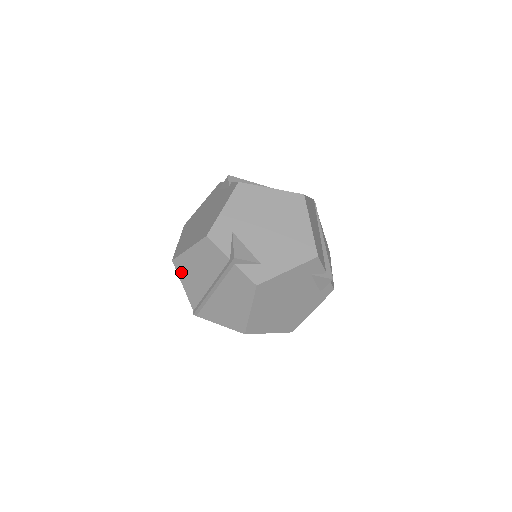
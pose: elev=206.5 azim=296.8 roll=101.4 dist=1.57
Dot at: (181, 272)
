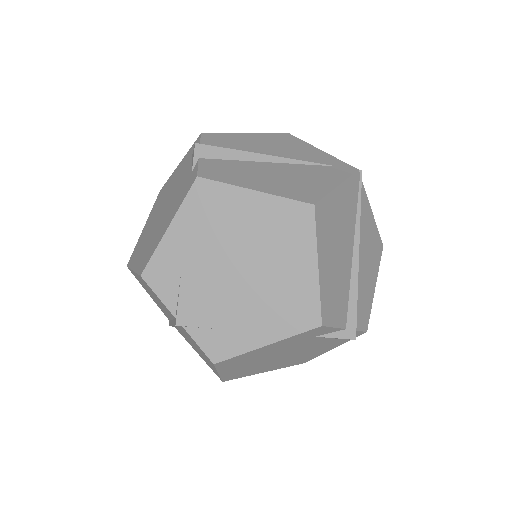
Dot at: (140, 283)
